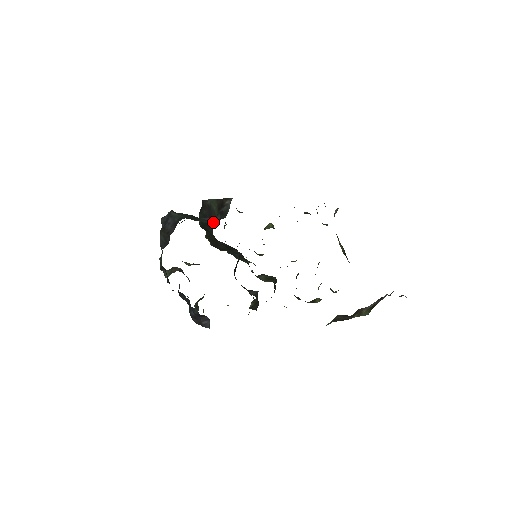
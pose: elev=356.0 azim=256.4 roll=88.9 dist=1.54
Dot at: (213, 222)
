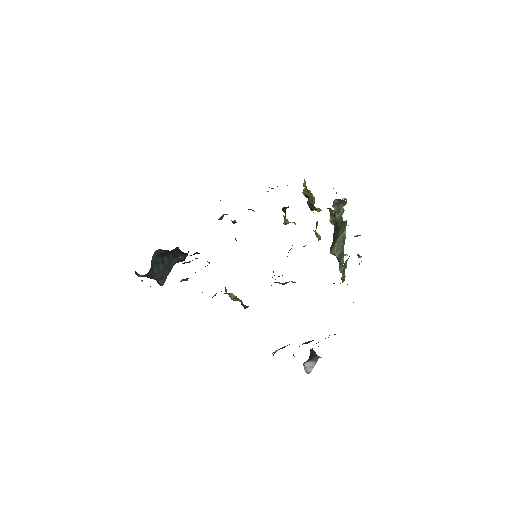
Dot at: (168, 273)
